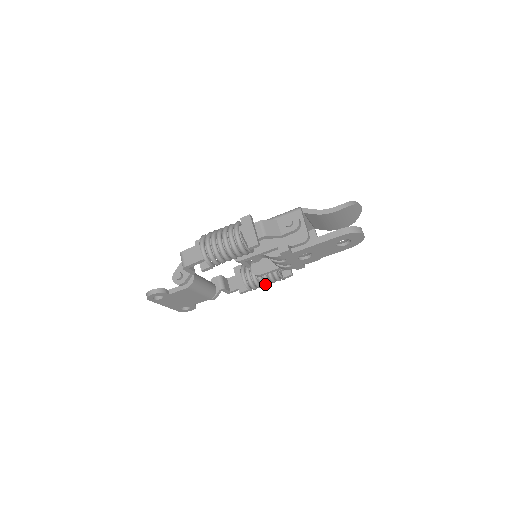
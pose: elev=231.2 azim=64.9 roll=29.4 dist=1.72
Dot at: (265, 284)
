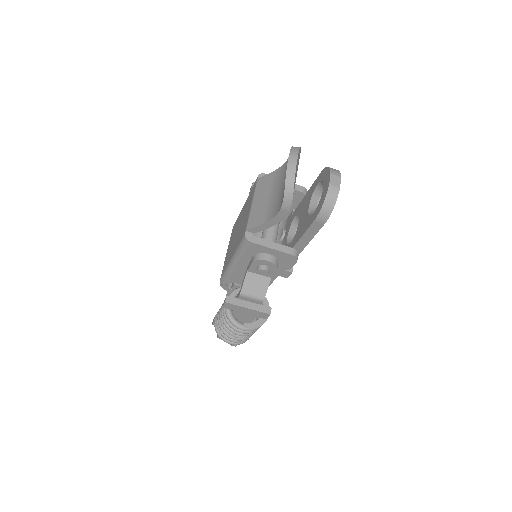
Dot at: occluded
